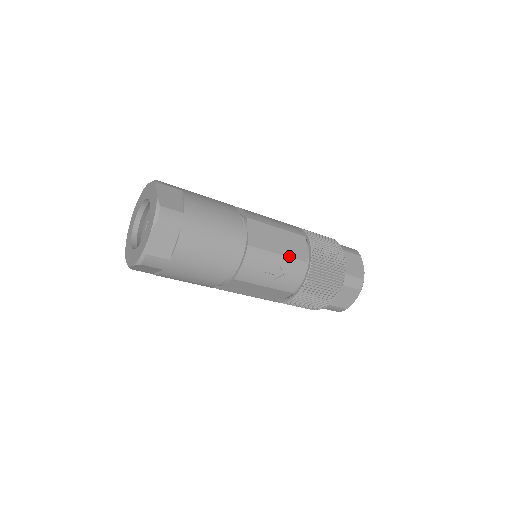
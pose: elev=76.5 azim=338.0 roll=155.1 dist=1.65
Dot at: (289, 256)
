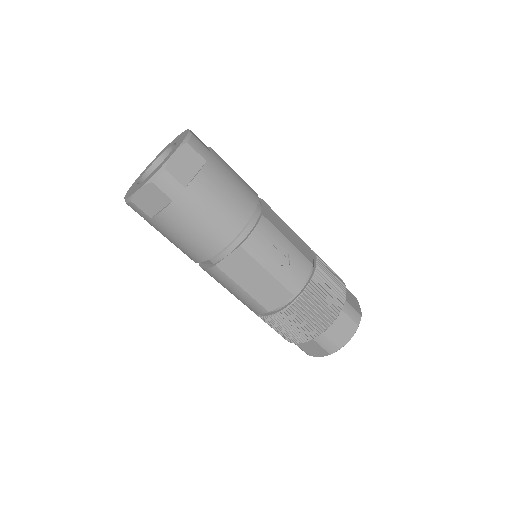
Dot at: (297, 249)
